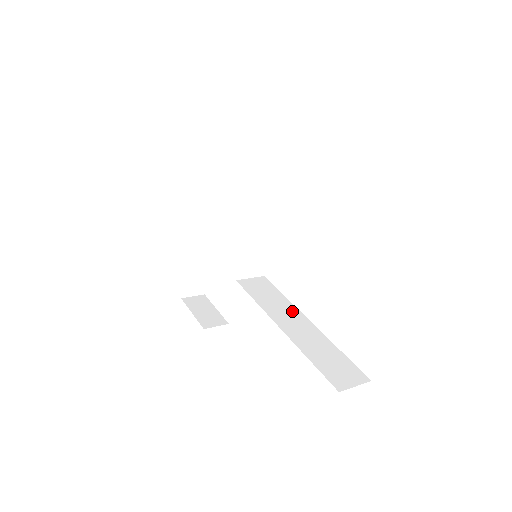
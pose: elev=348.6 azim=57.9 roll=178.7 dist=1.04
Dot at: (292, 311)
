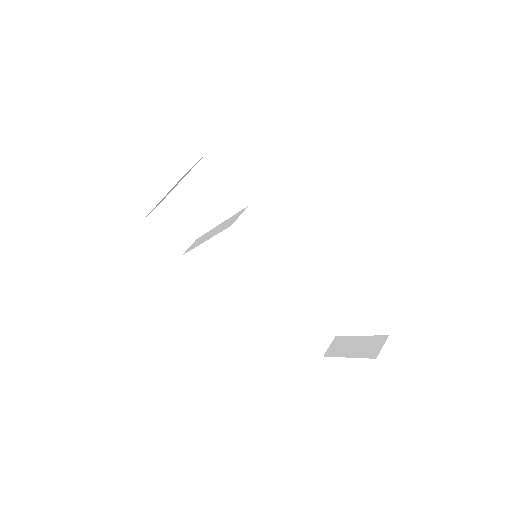
Dot at: (284, 291)
